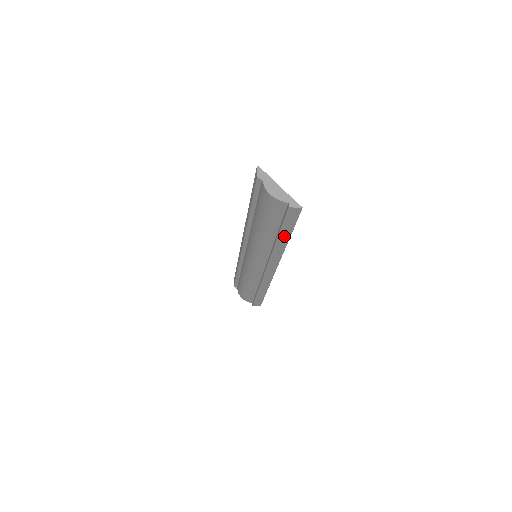
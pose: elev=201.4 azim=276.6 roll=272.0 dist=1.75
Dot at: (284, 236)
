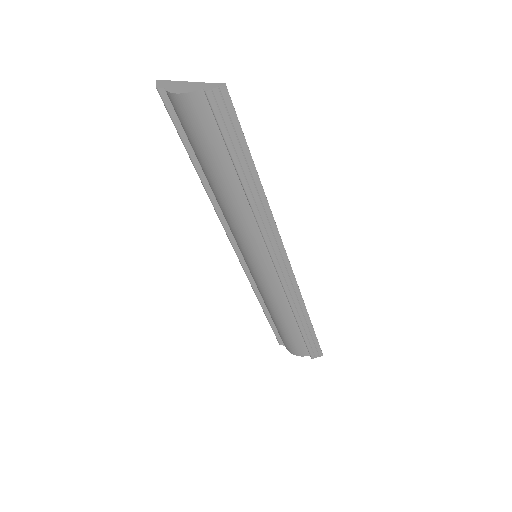
Dot at: (246, 171)
